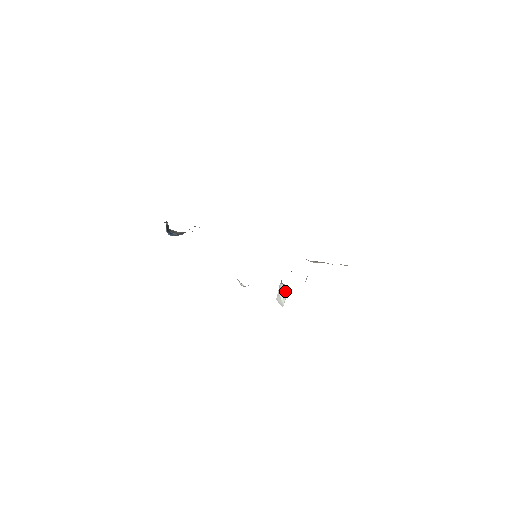
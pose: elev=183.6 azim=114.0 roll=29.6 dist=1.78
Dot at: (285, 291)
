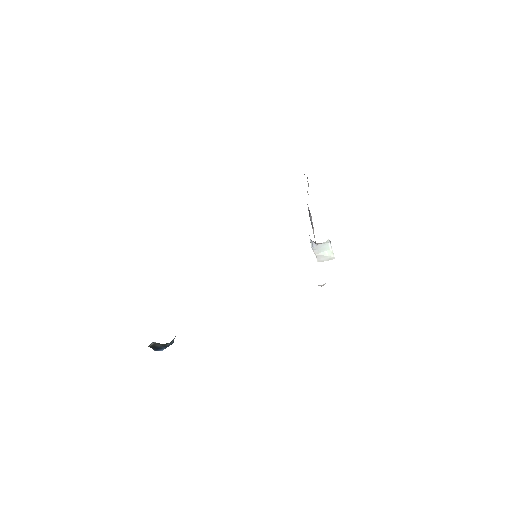
Dot at: (326, 246)
